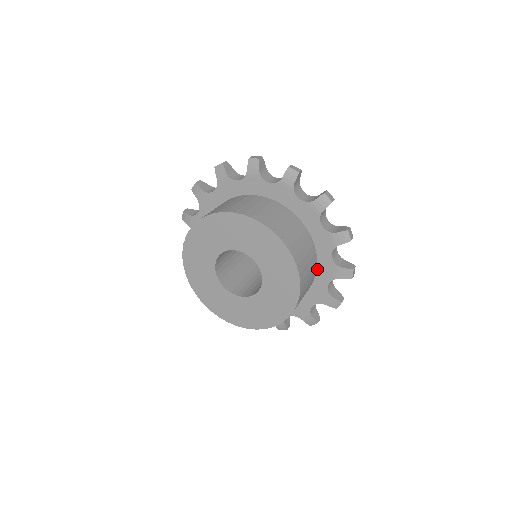
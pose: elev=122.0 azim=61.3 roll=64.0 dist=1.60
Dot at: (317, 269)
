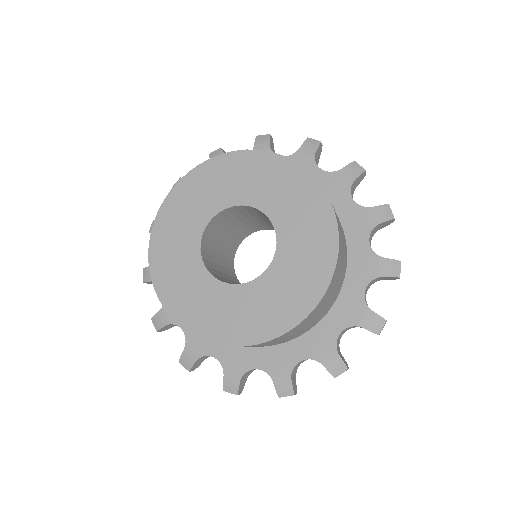
Dot at: (308, 331)
